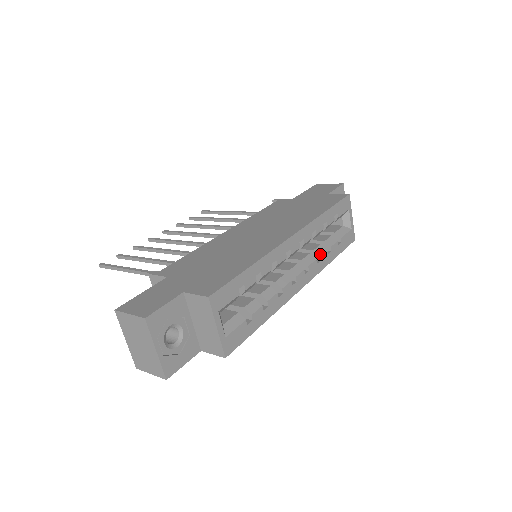
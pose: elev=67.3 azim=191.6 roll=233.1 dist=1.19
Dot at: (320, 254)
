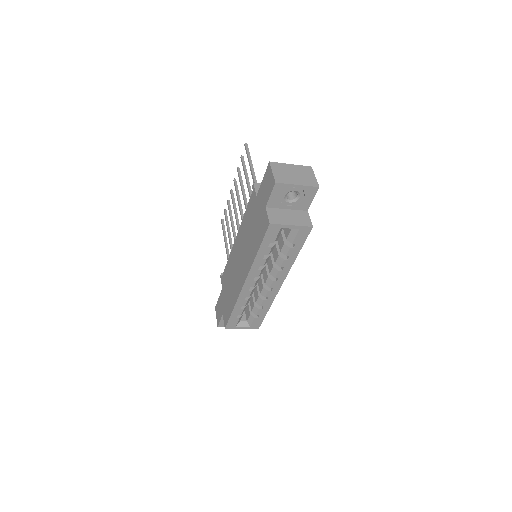
Dot at: (280, 265)
